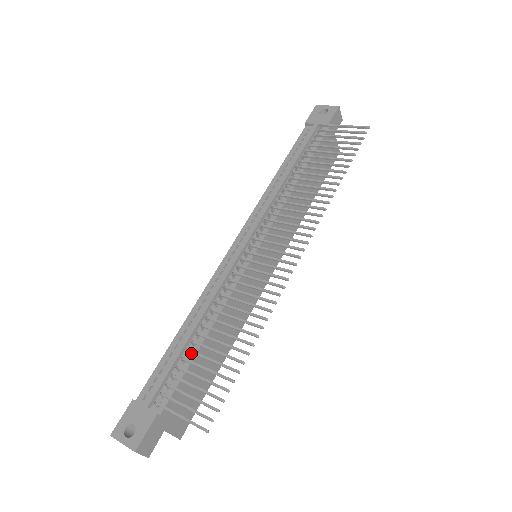
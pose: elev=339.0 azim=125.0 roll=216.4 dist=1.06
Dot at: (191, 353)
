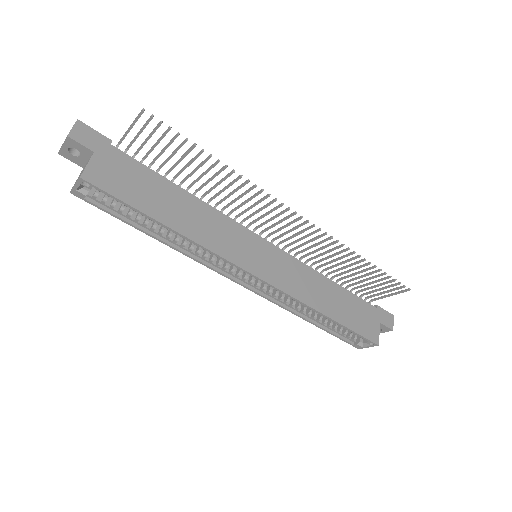
Dot at: (164, 180)
